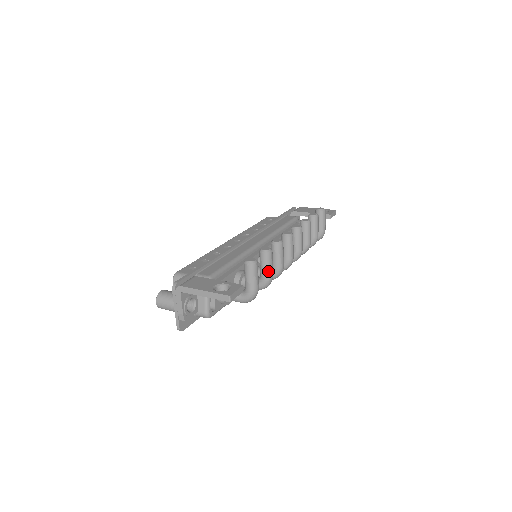
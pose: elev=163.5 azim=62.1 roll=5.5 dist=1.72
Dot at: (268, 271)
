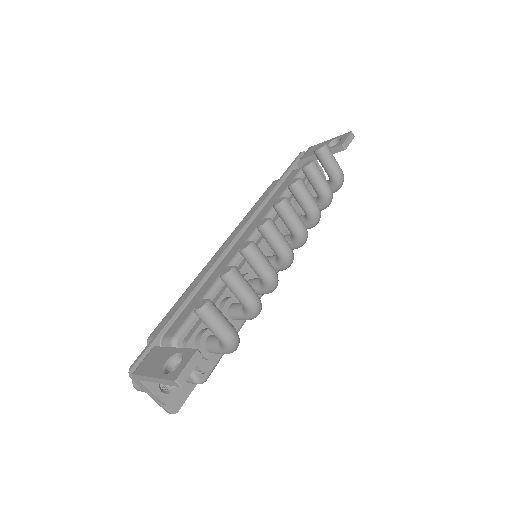
Dot at: (245, 297)
